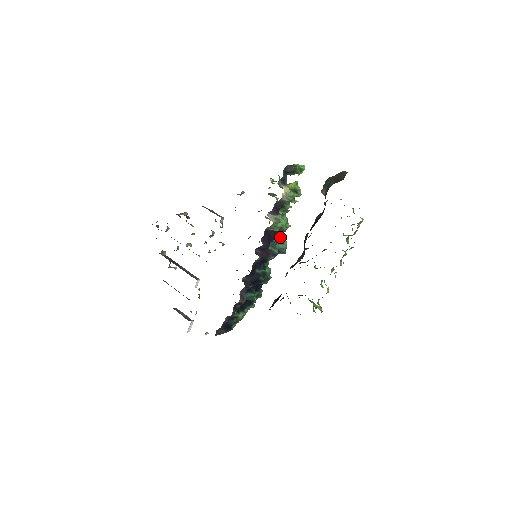
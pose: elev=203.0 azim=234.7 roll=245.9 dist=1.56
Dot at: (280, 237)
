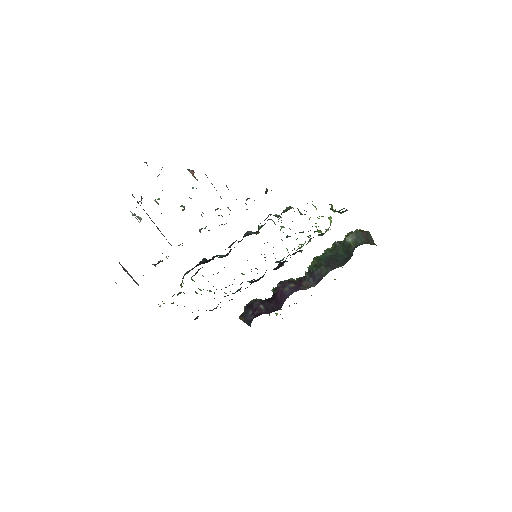
Dot at: occluded
